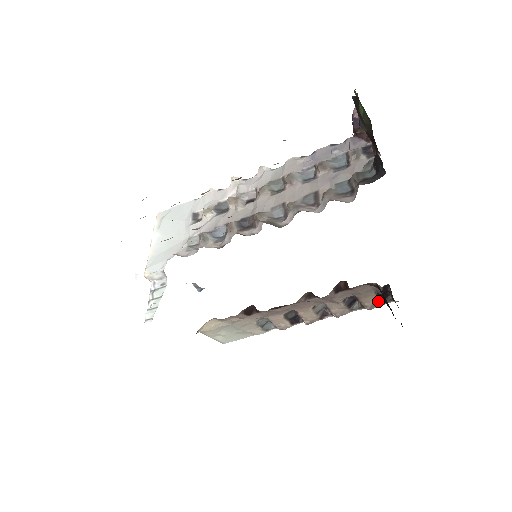
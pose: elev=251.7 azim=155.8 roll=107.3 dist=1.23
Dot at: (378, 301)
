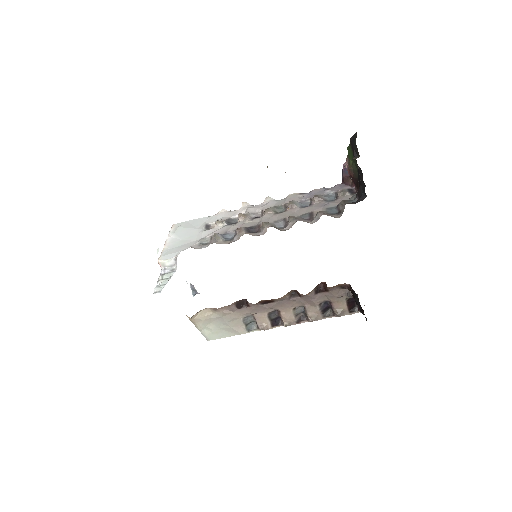
Dot at: (347, 309)
